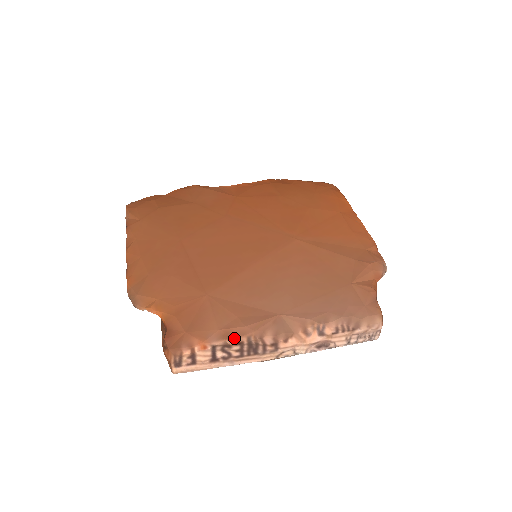
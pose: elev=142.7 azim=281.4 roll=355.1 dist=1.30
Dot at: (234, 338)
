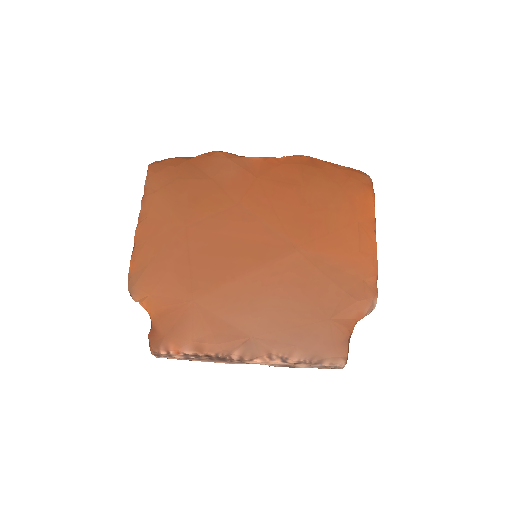
Dot at: (204, 352)
